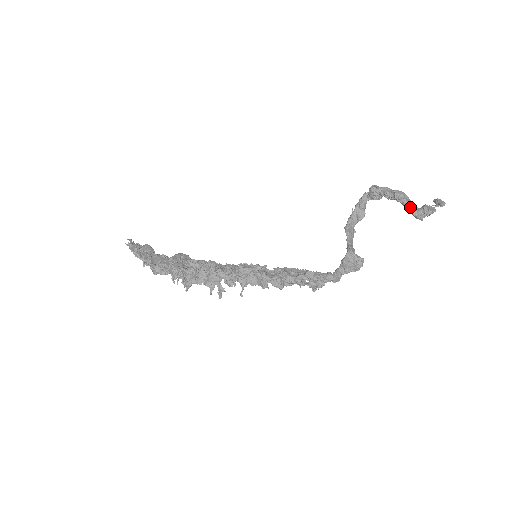
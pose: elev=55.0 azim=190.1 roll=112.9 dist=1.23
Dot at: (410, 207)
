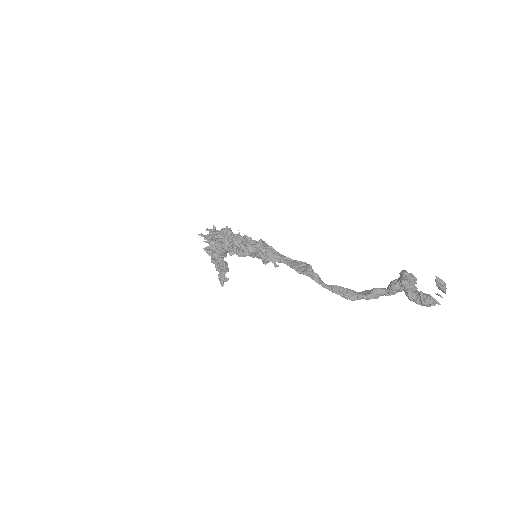
Dot at: (403, 273)
